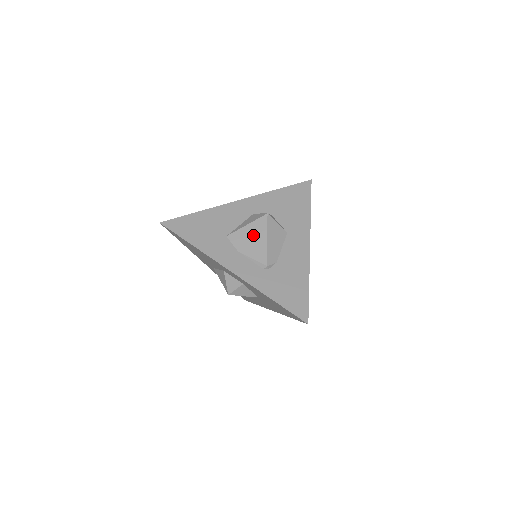
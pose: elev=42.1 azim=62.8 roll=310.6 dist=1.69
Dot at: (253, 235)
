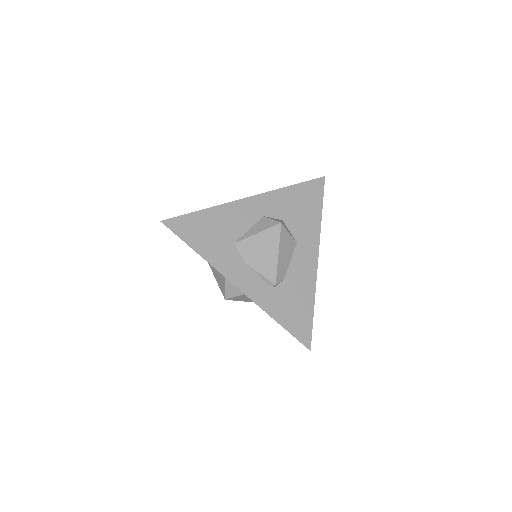
Dot at: (263, 247)
